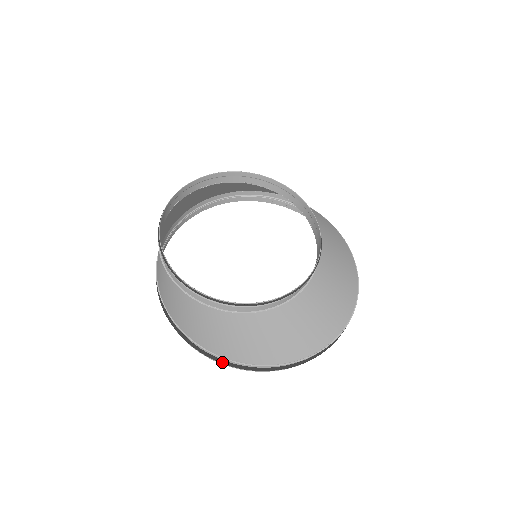
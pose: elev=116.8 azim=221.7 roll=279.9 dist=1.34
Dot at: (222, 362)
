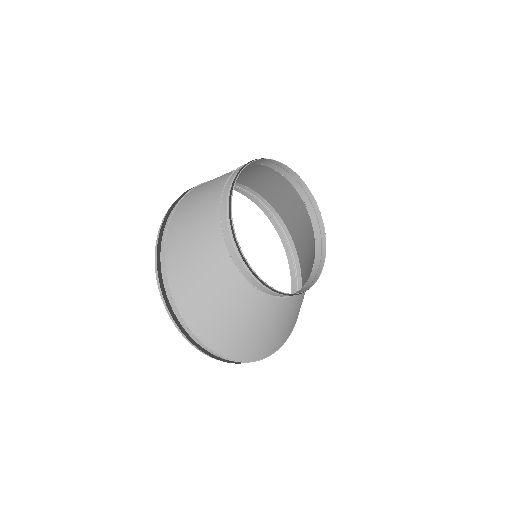
Dot at: (158, 255)
